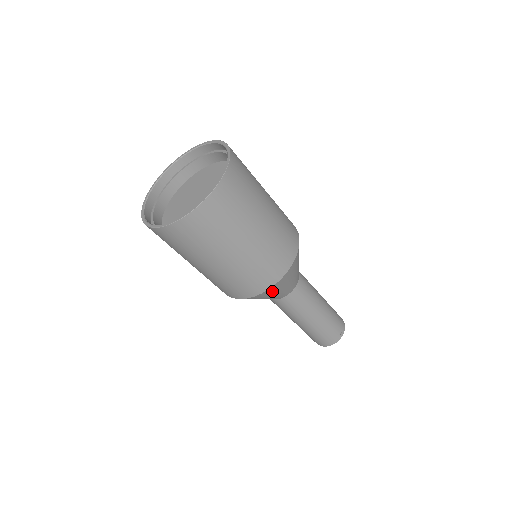
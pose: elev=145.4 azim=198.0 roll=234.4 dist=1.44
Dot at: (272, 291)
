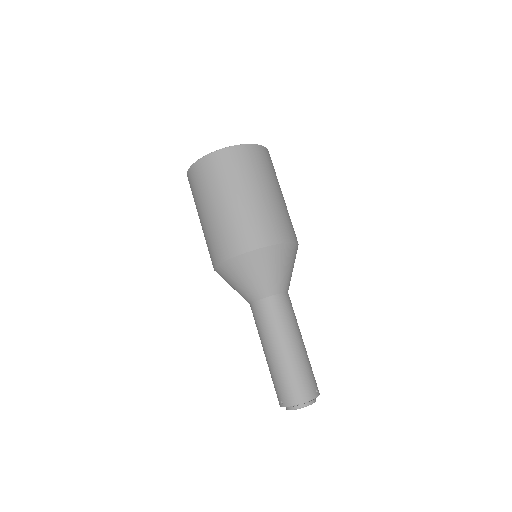
Dot at: (275, 257)
